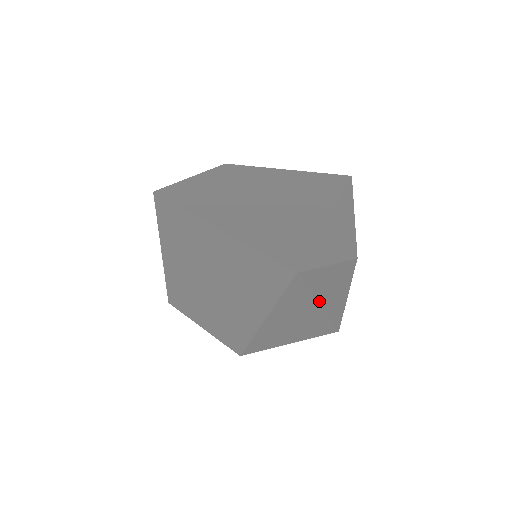
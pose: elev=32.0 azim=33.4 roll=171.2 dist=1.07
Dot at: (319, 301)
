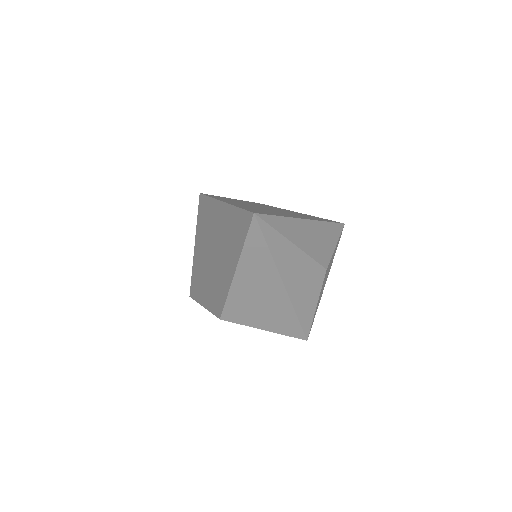
Dot at: (279, 270)
